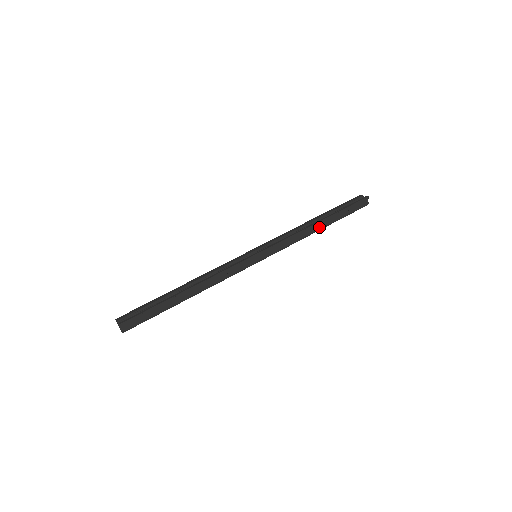
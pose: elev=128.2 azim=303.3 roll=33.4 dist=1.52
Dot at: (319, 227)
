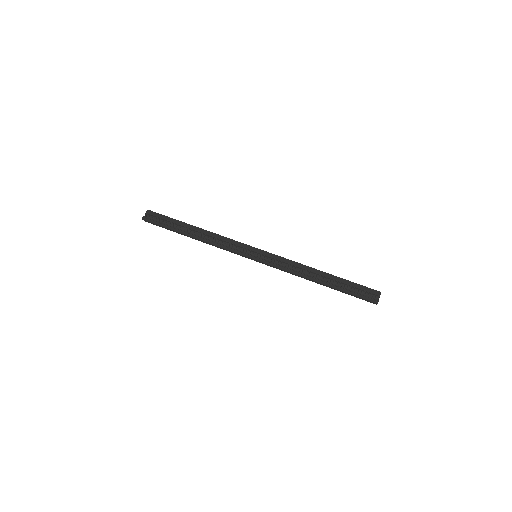
Dot at: (317, 282)
